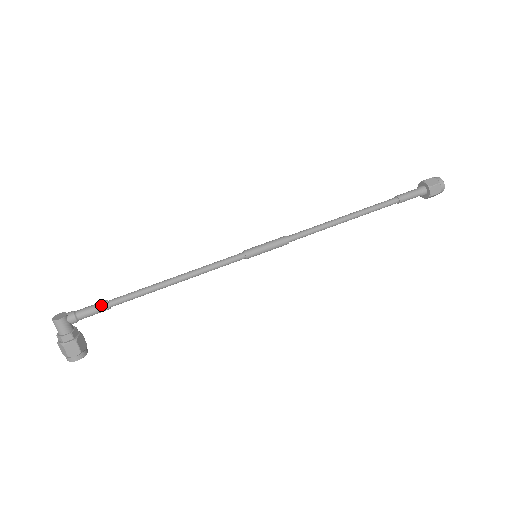
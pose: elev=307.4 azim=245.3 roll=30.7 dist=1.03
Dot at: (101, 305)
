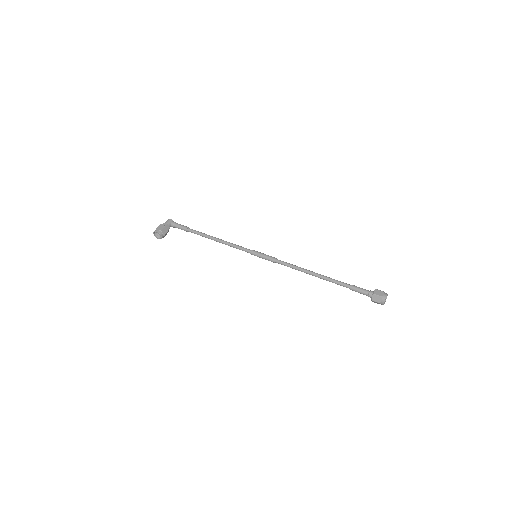
Dot at: (186, 226)
